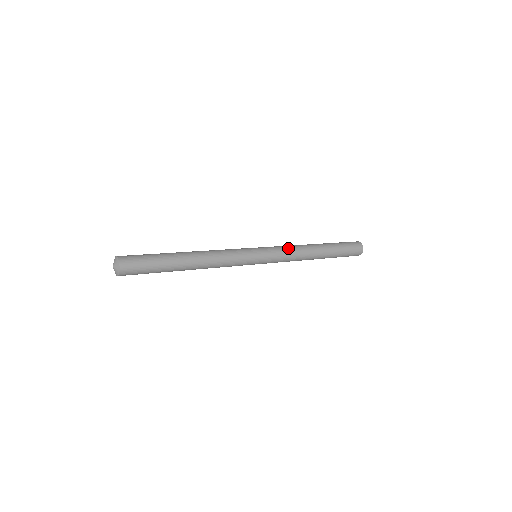
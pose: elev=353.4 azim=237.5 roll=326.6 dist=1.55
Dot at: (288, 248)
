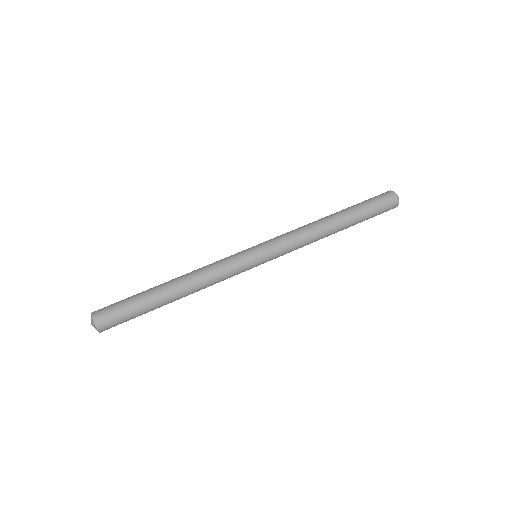
Dot at: (294, 235)
